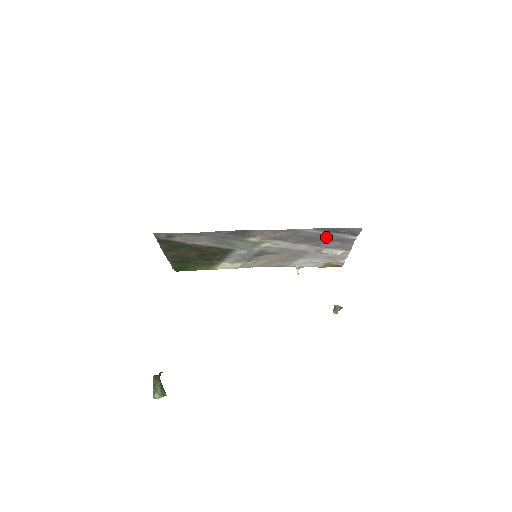
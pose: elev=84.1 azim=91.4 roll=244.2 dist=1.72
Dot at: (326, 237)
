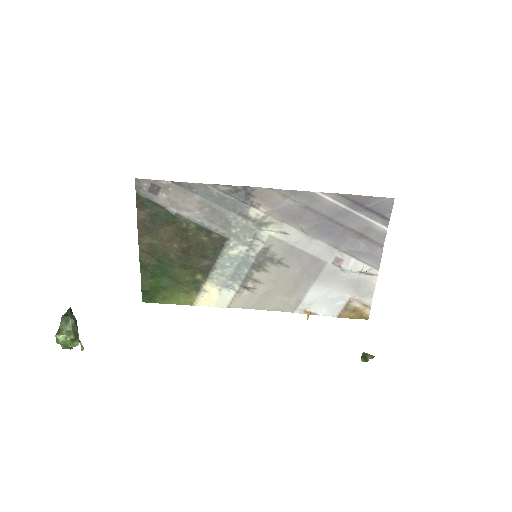
Dot at: (348, 222)
